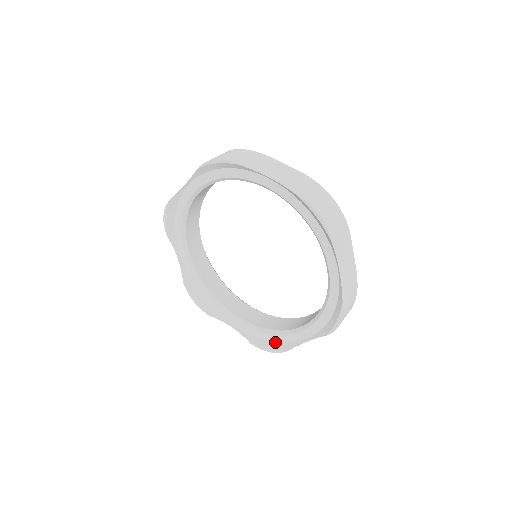
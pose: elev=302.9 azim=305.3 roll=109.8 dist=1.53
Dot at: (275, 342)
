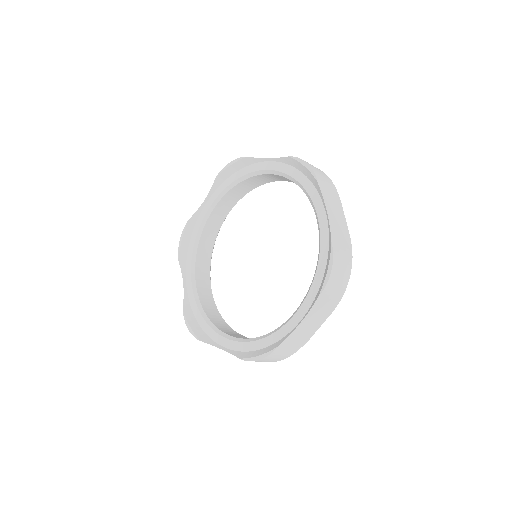
Dot at: (266, 347)
